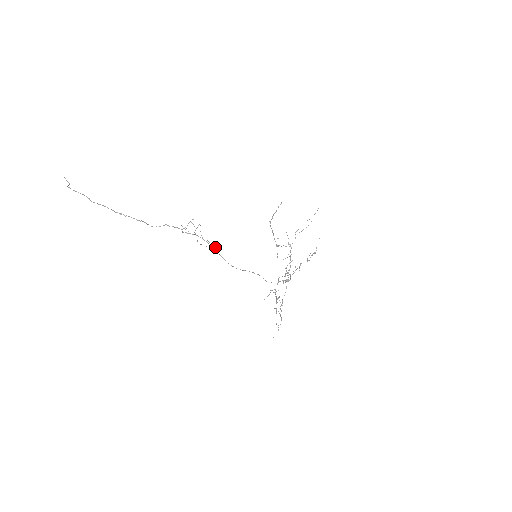
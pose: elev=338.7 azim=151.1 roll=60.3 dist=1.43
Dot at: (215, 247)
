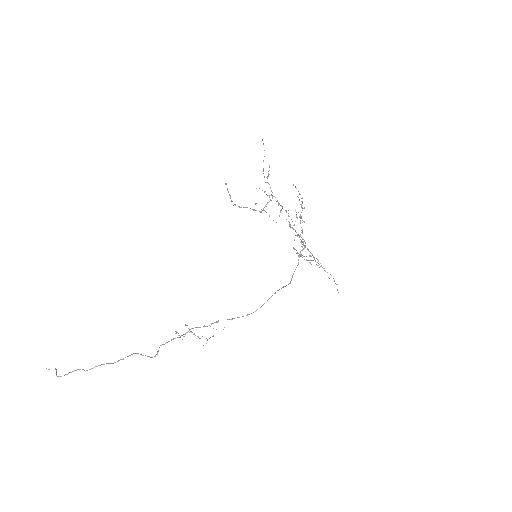
Dot at: occluded
